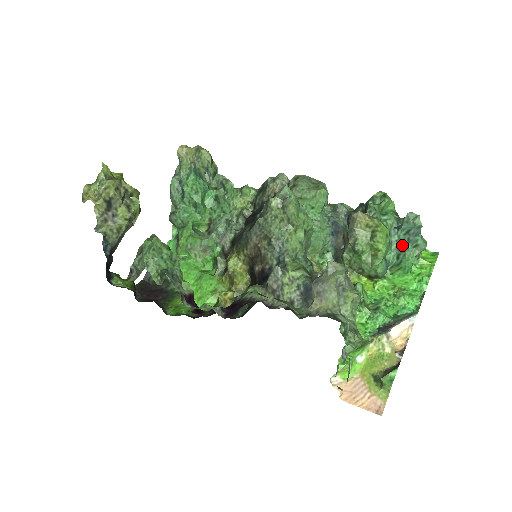
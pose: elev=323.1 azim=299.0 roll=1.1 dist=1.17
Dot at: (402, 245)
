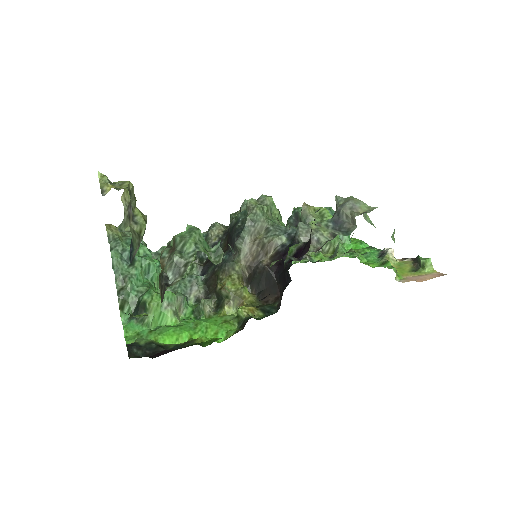
Dot at: occluded
